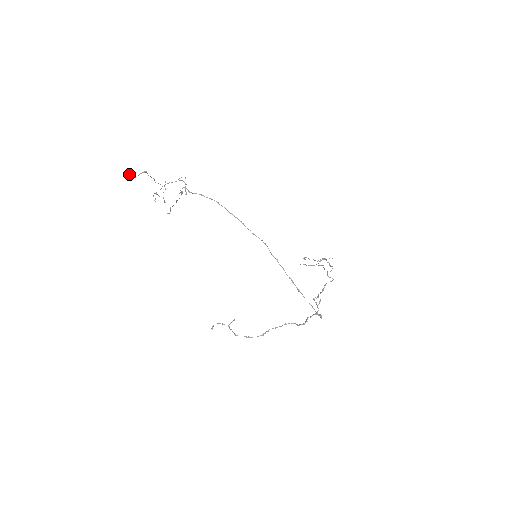
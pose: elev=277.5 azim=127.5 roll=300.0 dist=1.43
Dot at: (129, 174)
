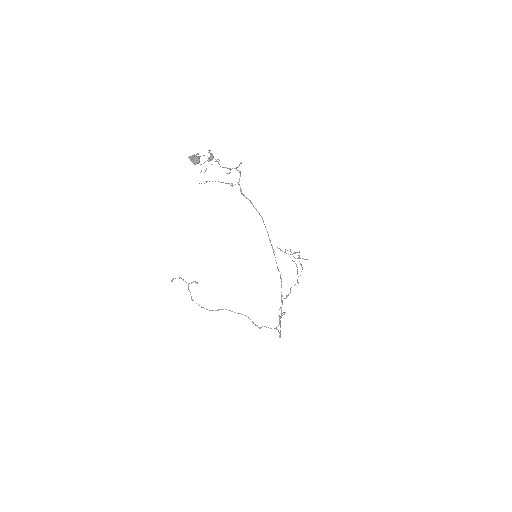
Dot at: (197, 161)
